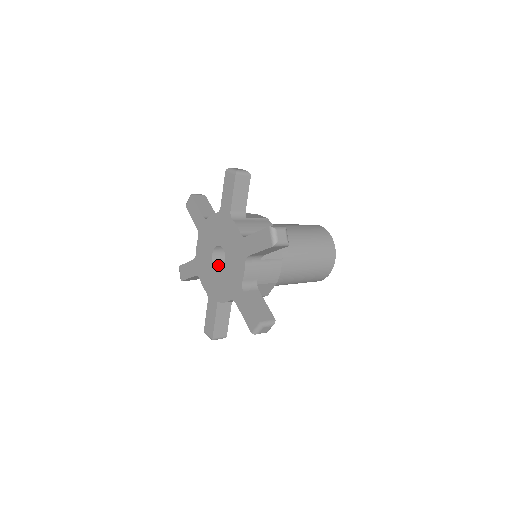
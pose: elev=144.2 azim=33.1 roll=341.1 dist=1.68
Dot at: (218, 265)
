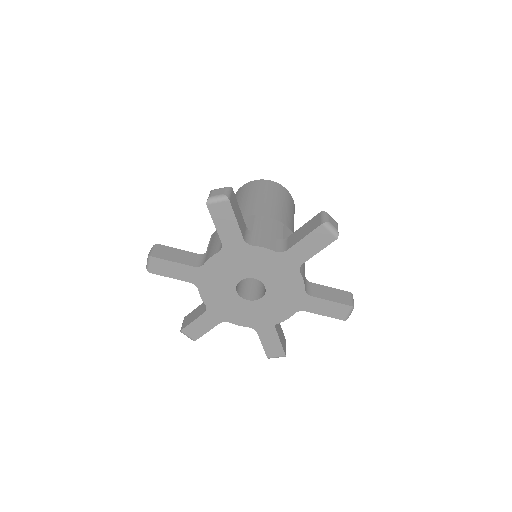
Dot at: (247, 296)
